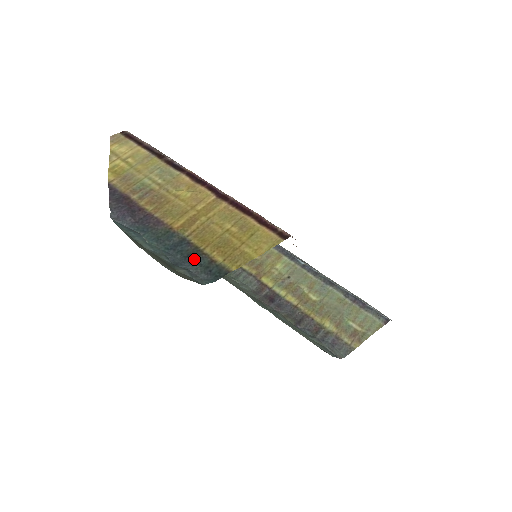
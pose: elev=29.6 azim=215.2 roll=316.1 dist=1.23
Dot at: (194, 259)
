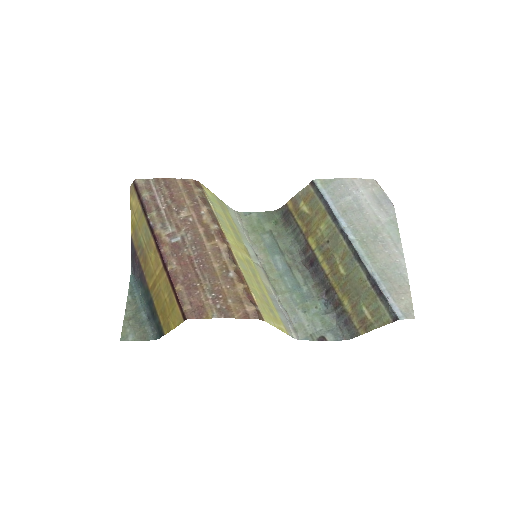
Dot at: (154, 317)
